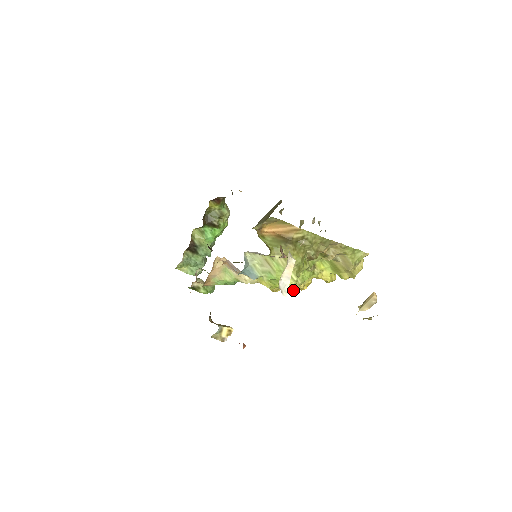
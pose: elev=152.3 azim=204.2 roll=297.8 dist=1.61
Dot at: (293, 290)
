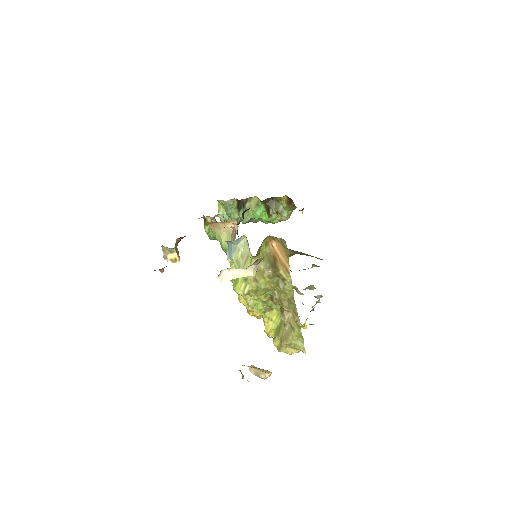
Dot at: (243, 303)
